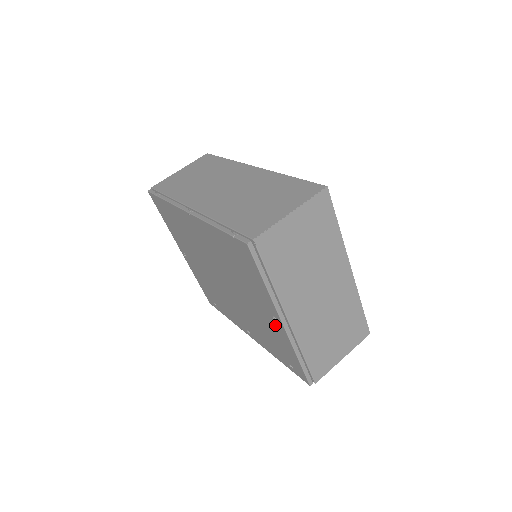
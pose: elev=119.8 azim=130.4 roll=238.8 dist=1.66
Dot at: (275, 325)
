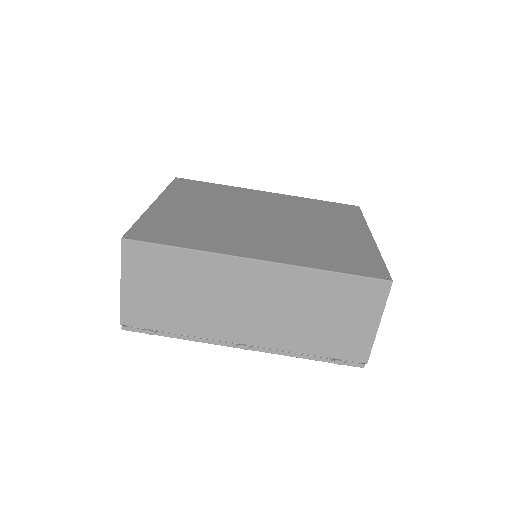
Dot at: occluded
